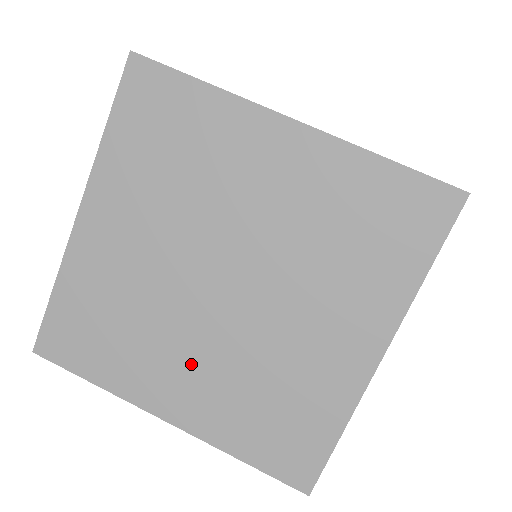
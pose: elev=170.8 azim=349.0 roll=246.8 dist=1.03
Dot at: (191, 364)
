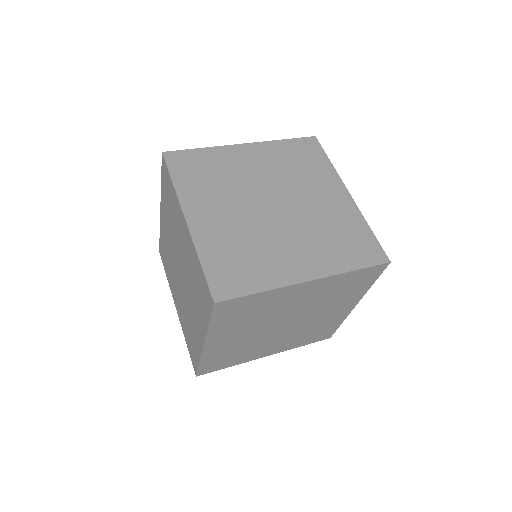
Dot at: (178, 295)
